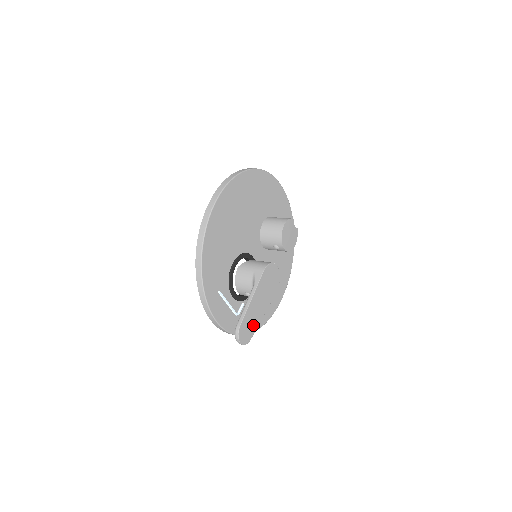
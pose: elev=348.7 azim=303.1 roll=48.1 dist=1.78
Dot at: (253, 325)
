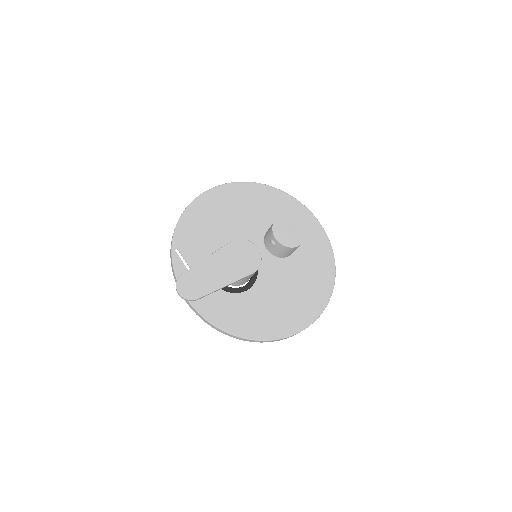
Dot at: (204, 286)
